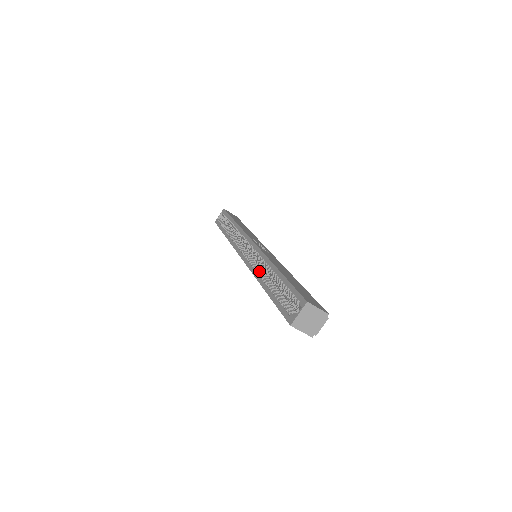
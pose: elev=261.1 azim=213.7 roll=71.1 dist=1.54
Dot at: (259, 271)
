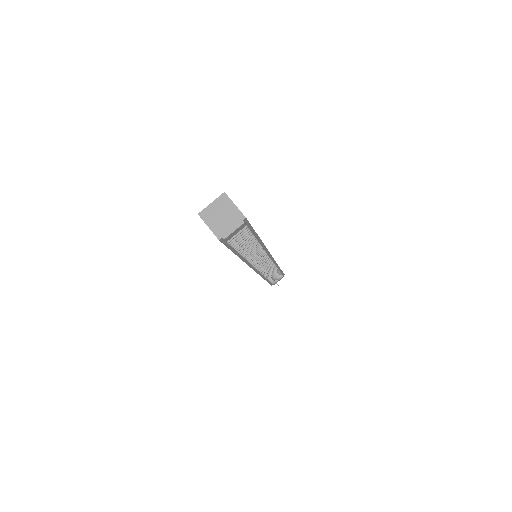
Dot at: occluded
